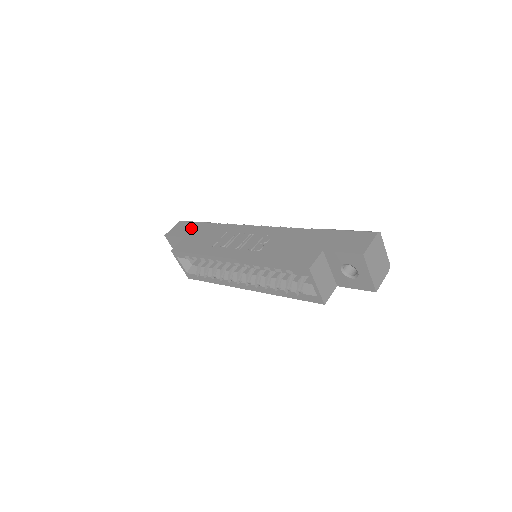
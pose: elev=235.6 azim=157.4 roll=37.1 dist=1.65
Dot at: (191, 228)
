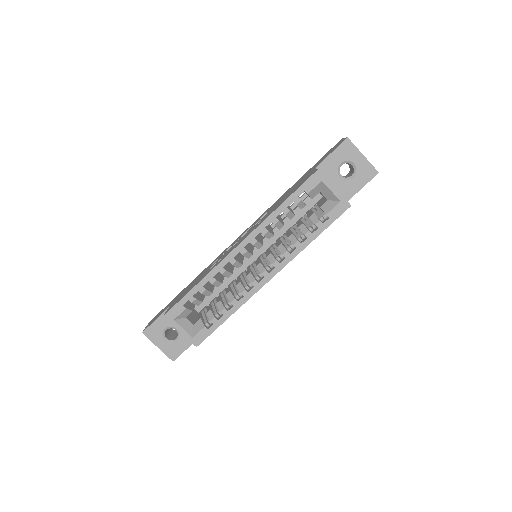
Dot at: (169, 304)
